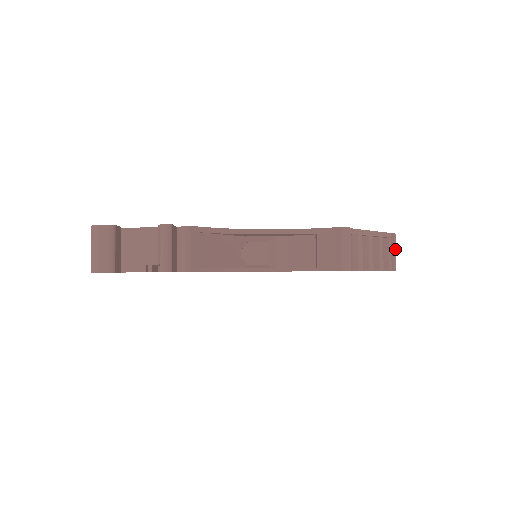
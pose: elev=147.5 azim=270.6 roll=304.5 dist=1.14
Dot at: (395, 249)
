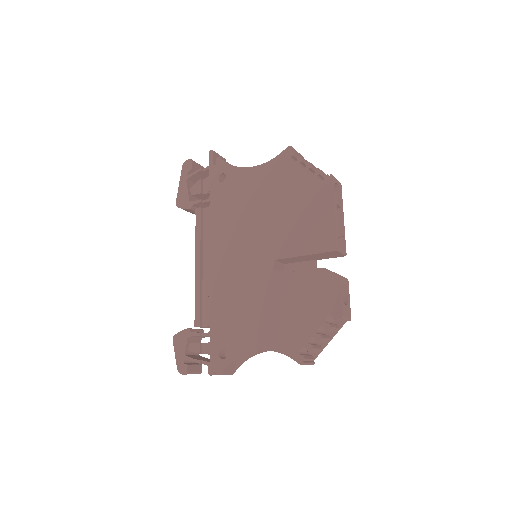
Dot at: (337, 180)
